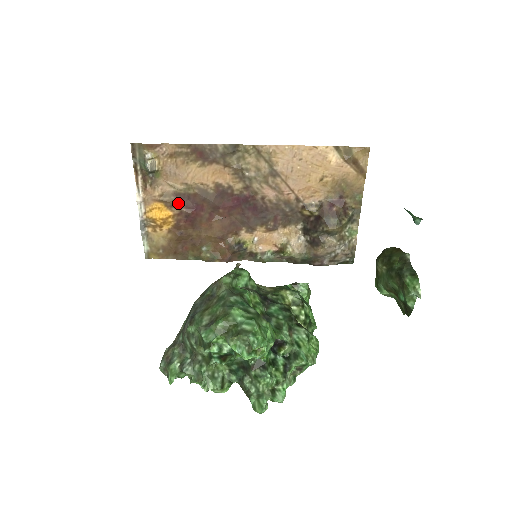
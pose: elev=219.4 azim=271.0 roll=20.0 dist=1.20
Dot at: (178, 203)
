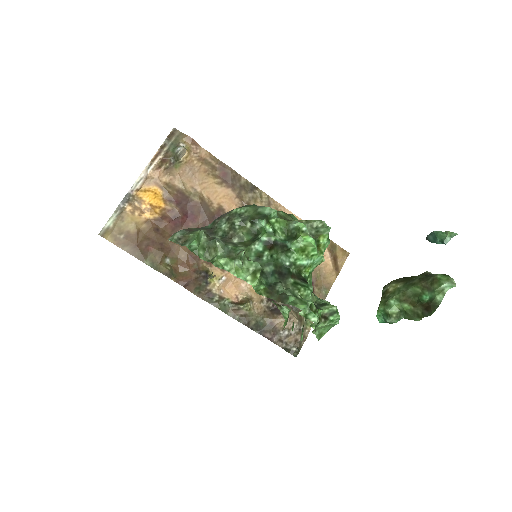
Dot at: (176, 200)
